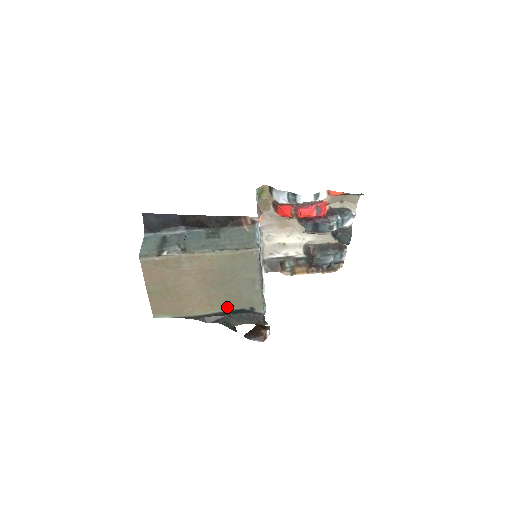
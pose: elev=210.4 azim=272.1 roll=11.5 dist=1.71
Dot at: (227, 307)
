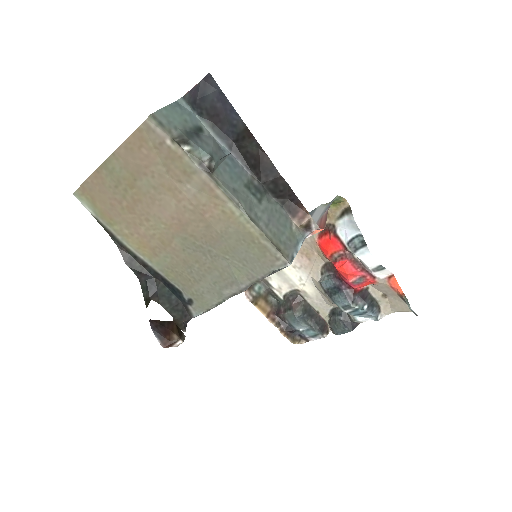
Dot at: (168, 272)
